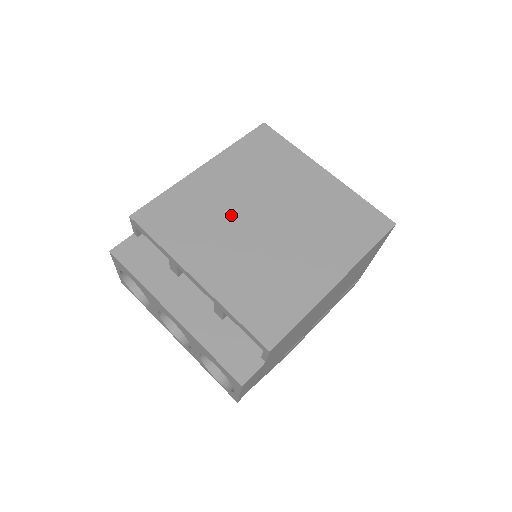
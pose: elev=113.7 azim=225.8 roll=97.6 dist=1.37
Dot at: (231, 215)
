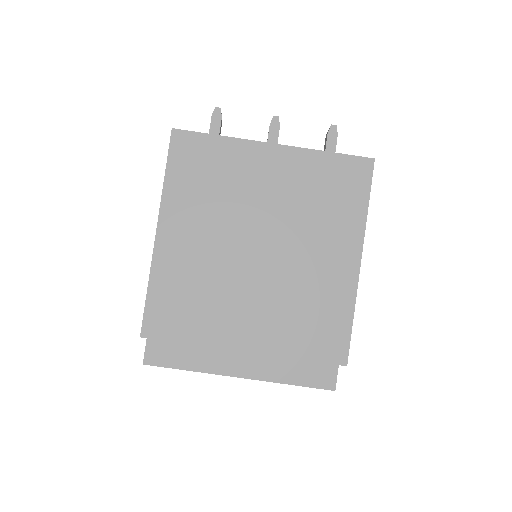
Dot at: (225, 266)
